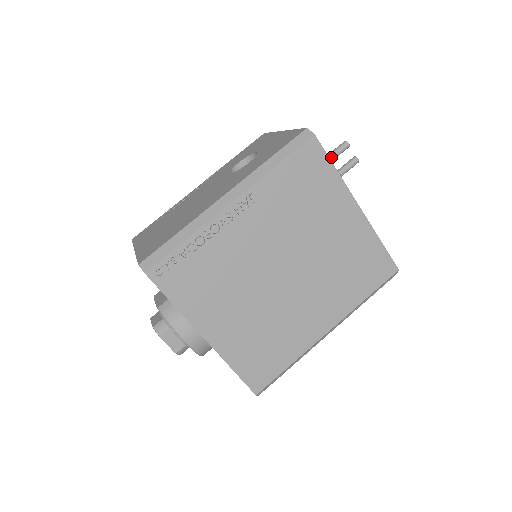
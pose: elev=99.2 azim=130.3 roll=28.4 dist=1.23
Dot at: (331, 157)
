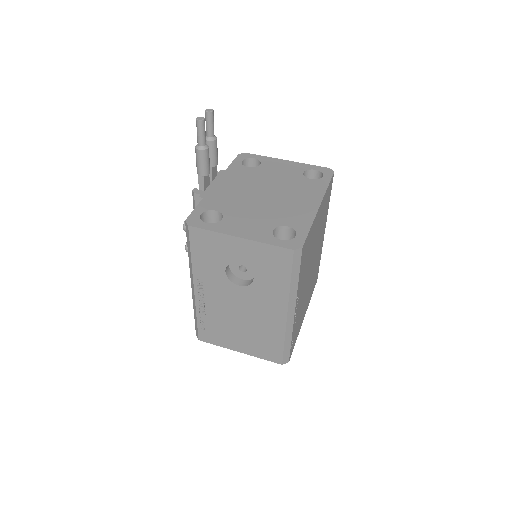
Dot at: (205, 145)
